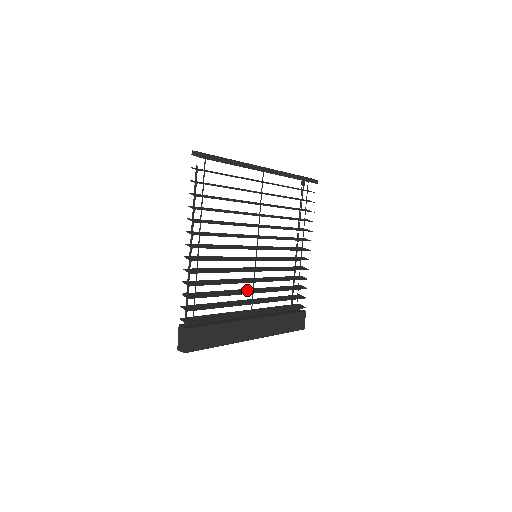
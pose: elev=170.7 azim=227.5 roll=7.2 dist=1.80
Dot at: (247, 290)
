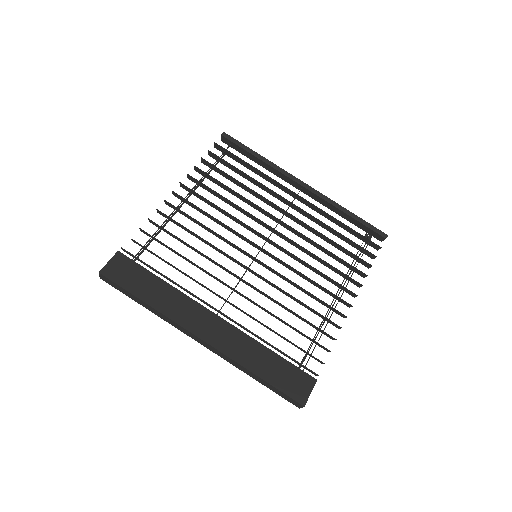
Dot at: occluded
